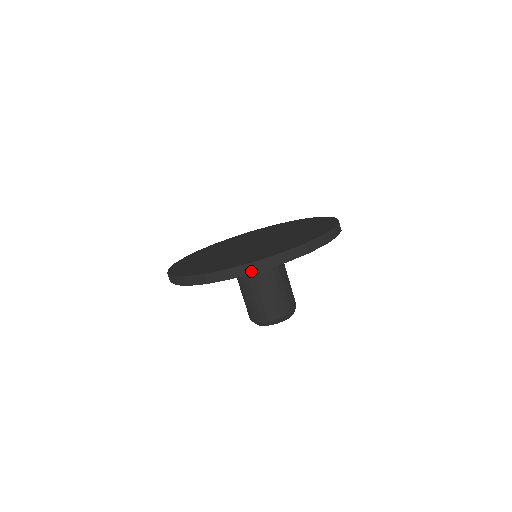
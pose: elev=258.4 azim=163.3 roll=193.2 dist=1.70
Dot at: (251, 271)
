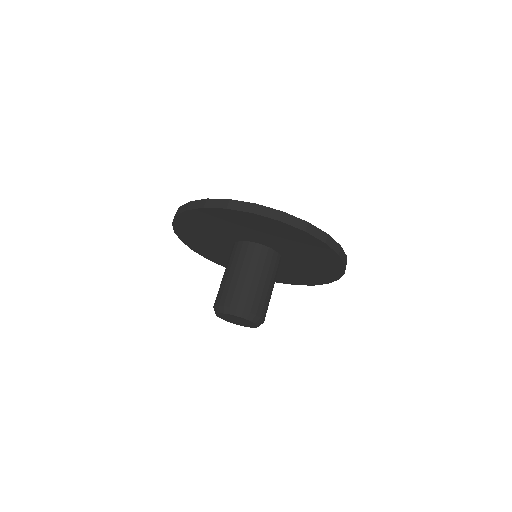
Dot at: (275, 217)
